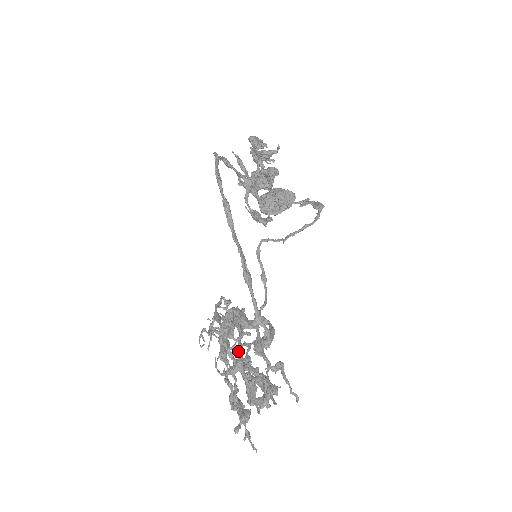
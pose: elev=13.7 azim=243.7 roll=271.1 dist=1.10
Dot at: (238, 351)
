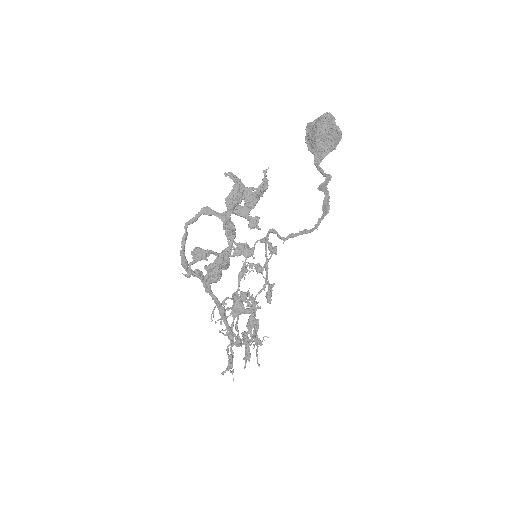
Dot at: occluded
